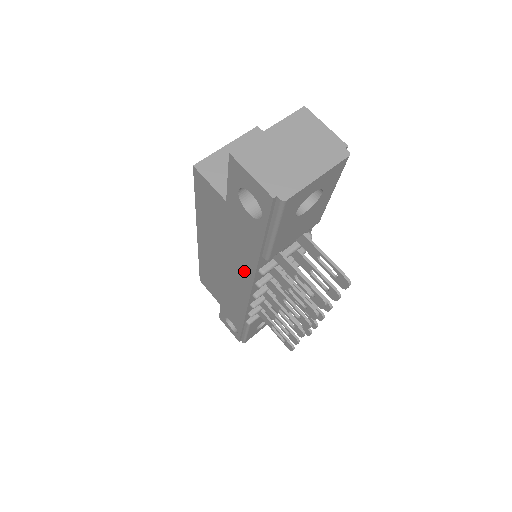
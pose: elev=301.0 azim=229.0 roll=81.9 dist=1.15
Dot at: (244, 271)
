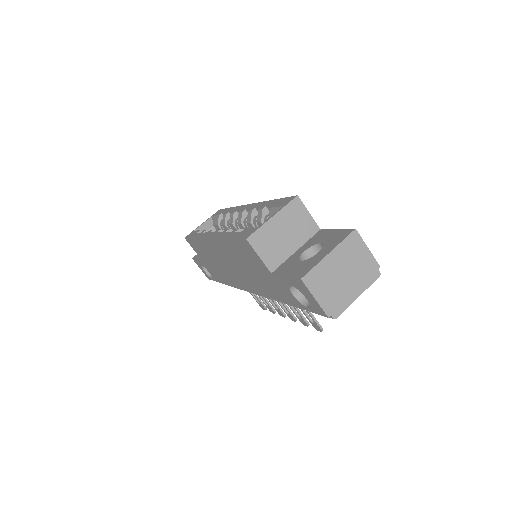
Dot at: (257, 288)
